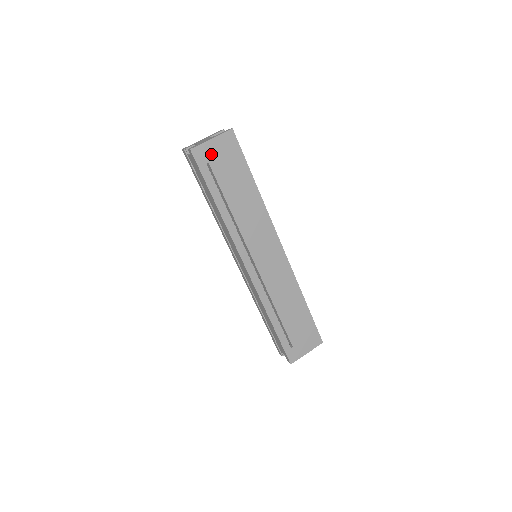
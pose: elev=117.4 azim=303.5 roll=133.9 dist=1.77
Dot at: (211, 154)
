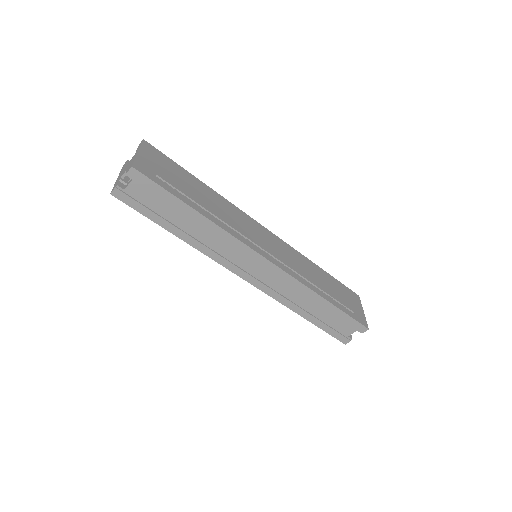
Dot at: (150, 166)
